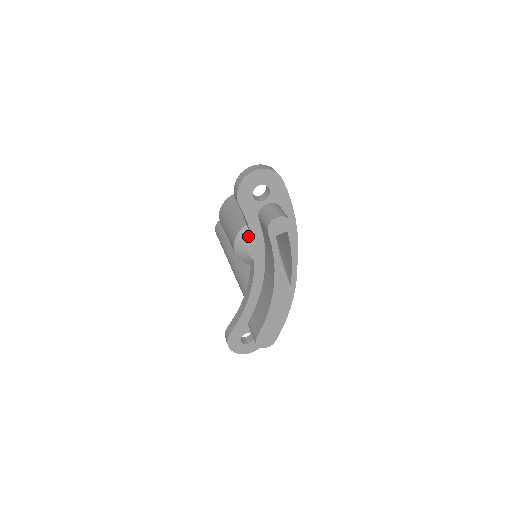
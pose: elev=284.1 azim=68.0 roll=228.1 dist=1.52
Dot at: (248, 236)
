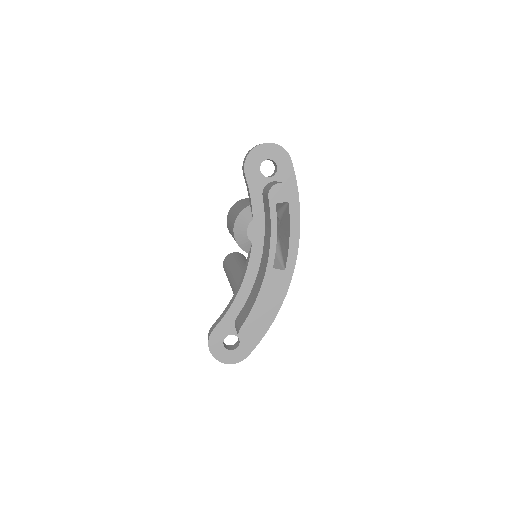
Dot at: (249, 215)
